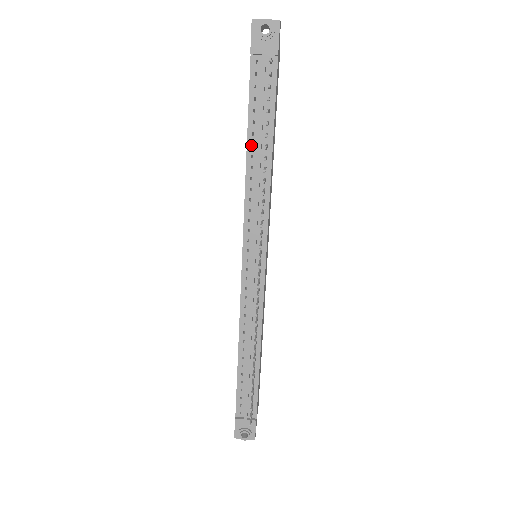
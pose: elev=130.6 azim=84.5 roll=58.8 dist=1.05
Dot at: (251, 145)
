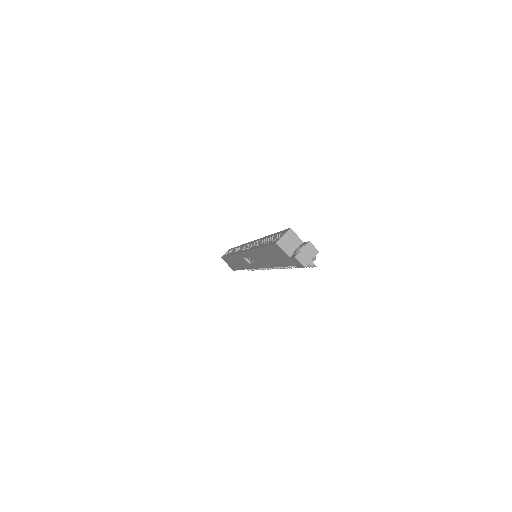
Dot at: occluded
